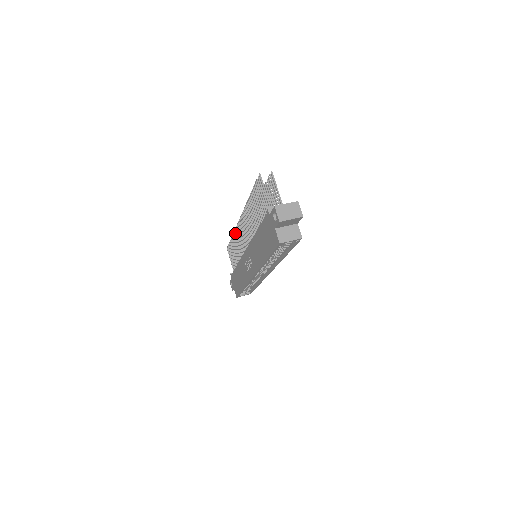
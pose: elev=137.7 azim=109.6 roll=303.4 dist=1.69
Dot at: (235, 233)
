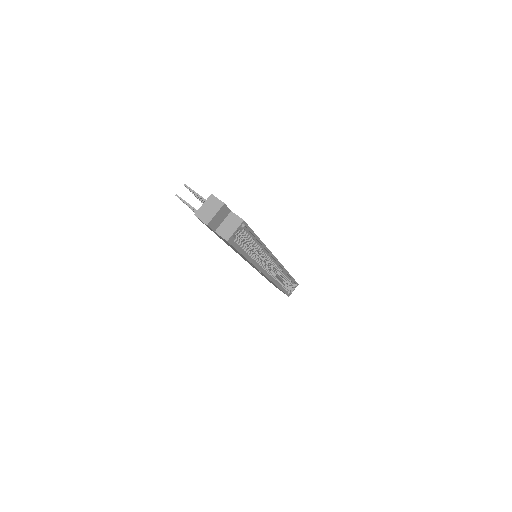
Dot at: occluded
